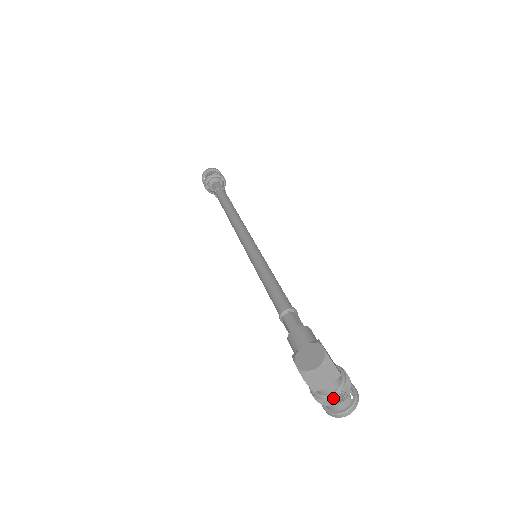
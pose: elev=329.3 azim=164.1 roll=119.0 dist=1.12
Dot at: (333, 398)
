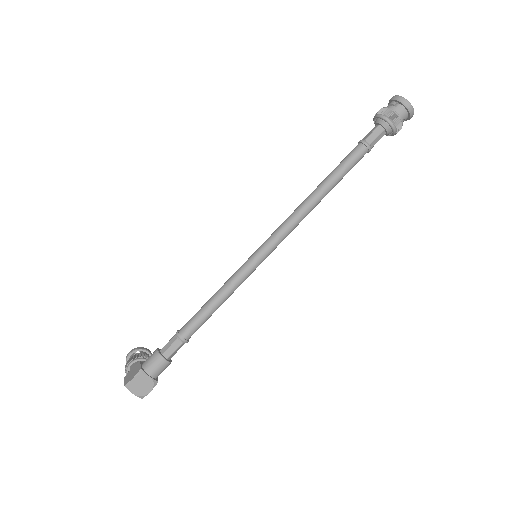
Dot at: occluded
